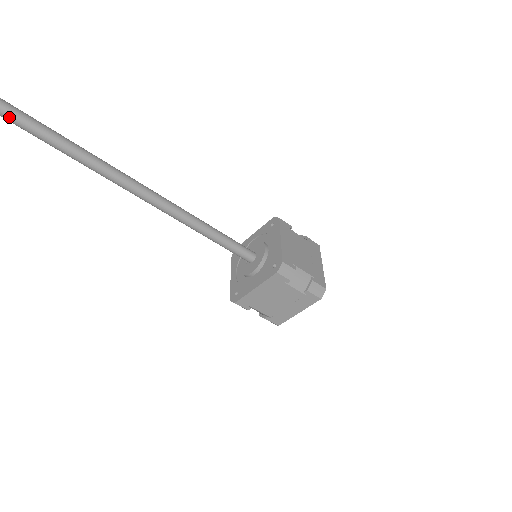
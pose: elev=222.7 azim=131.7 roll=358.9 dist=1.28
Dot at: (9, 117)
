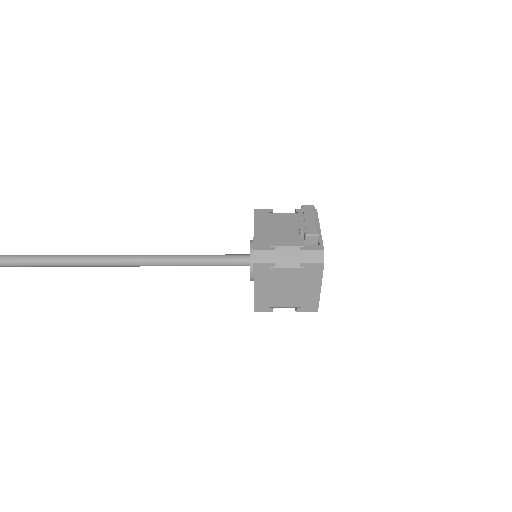
Dot at: (4, 265)
